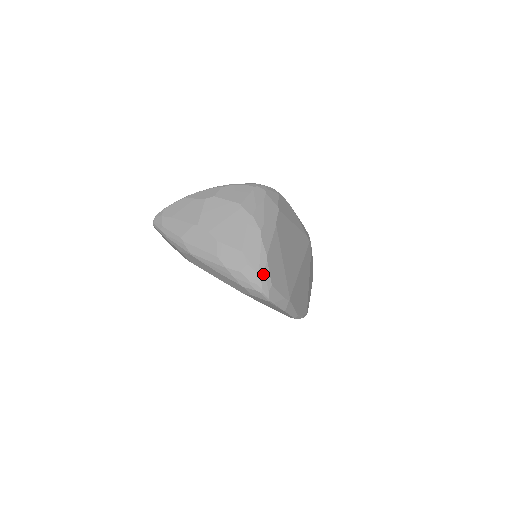
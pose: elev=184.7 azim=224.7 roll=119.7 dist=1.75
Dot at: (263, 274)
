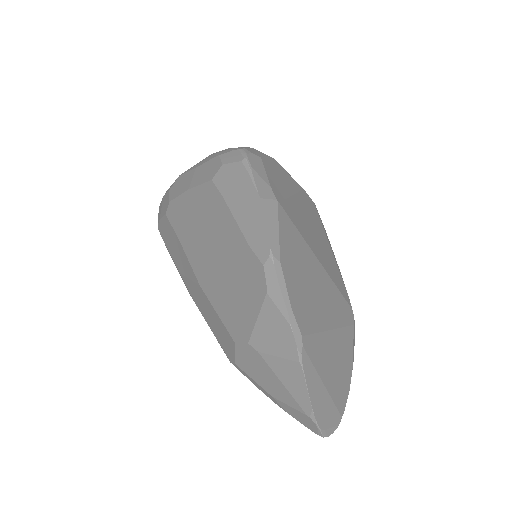
Dot at: (256, 151)
